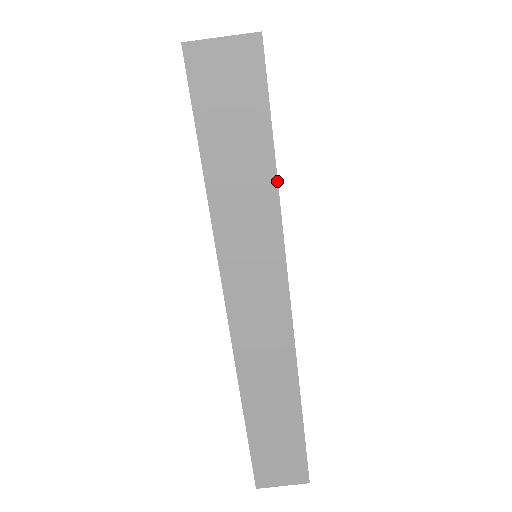
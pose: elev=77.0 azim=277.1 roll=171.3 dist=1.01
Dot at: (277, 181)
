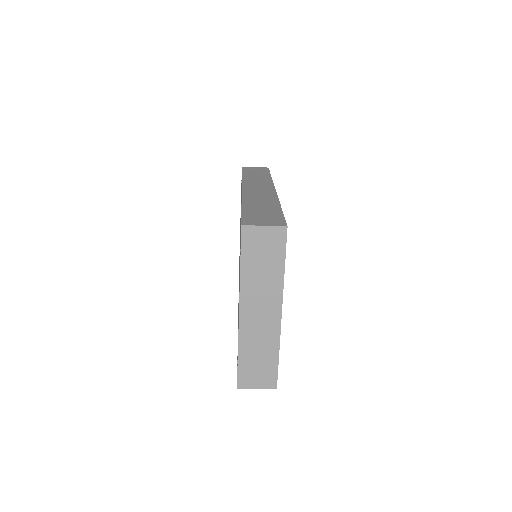
Dot at: occluded
